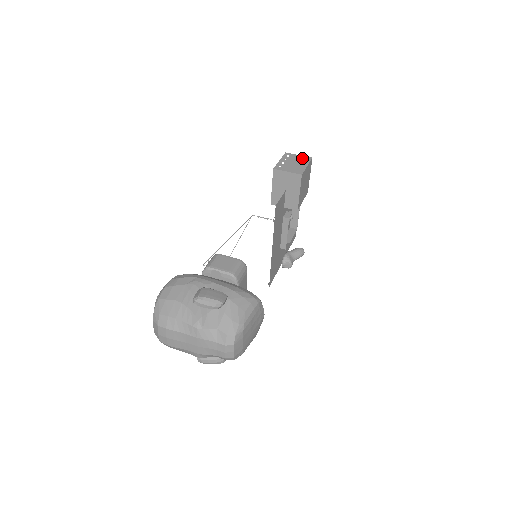
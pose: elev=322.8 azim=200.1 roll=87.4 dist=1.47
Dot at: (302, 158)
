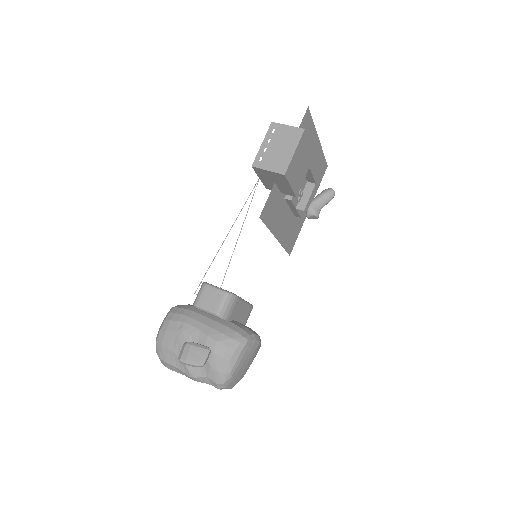
Dot at: (291, 133)
